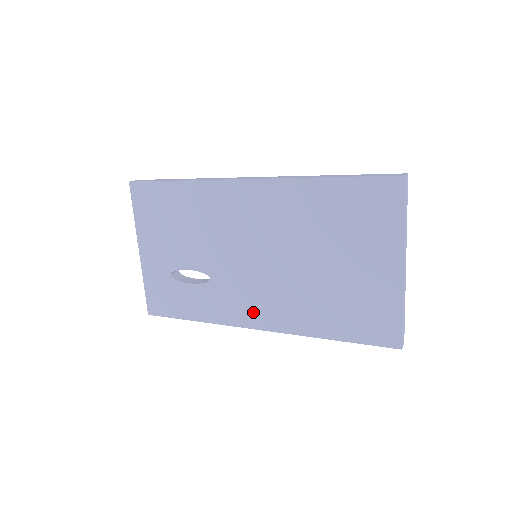
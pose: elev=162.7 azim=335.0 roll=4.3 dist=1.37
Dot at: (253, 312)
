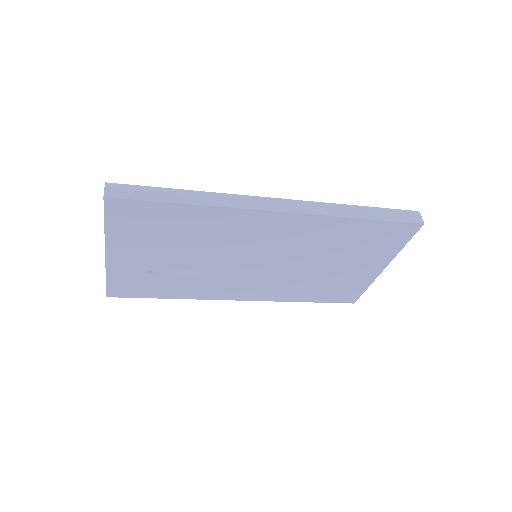
Dot at: (240, 292)
